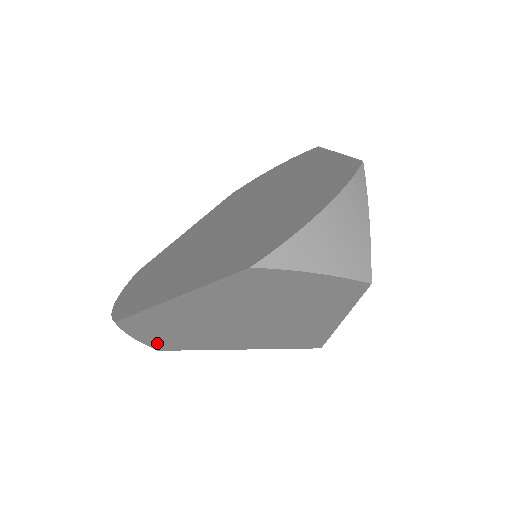
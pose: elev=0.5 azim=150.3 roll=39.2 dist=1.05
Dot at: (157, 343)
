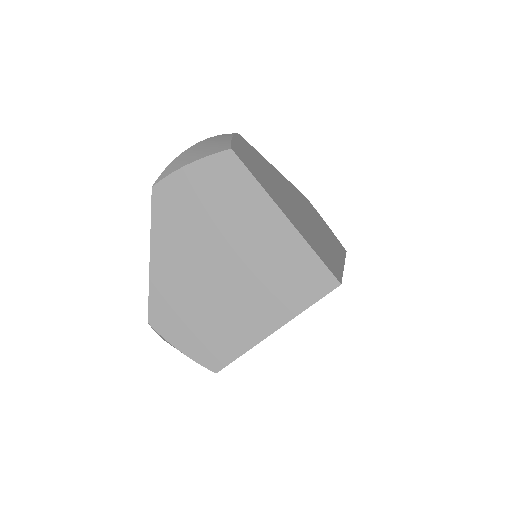
Dot at: (202, 354)
